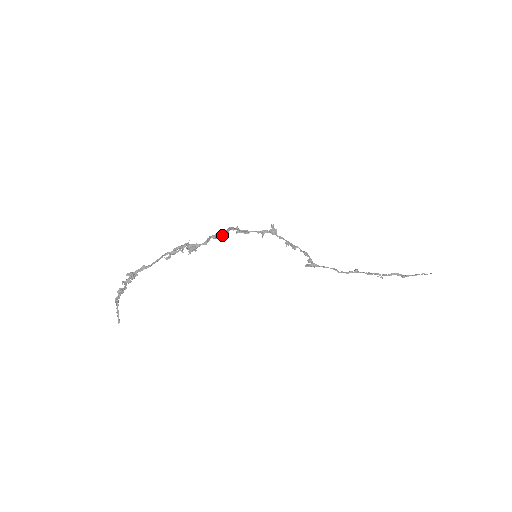
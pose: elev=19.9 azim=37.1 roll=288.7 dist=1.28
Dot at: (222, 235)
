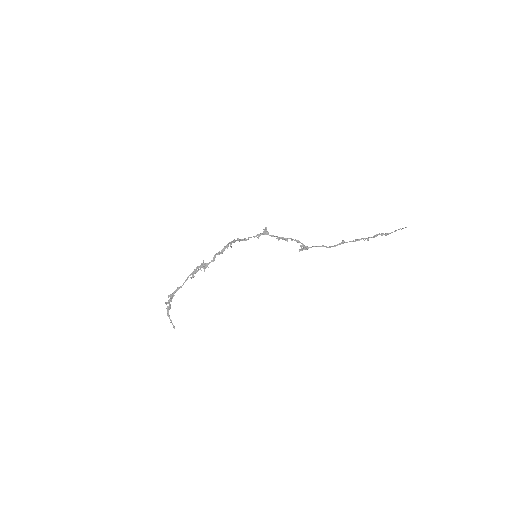
Dot at: (224, 250)
